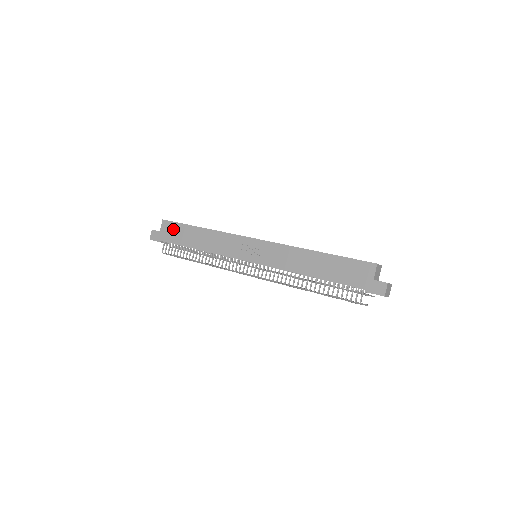
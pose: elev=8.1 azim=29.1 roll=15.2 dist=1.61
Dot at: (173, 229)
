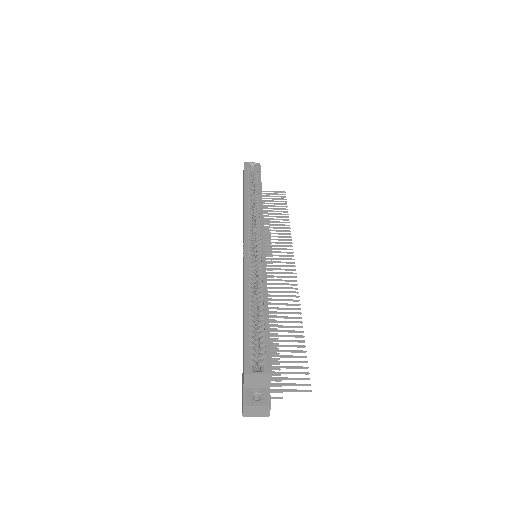
Dot at: occluded
